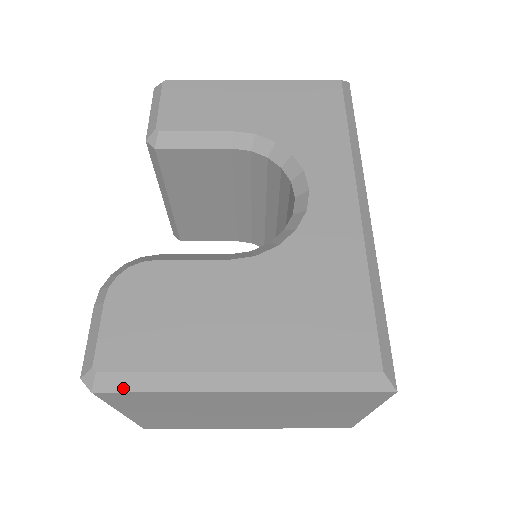
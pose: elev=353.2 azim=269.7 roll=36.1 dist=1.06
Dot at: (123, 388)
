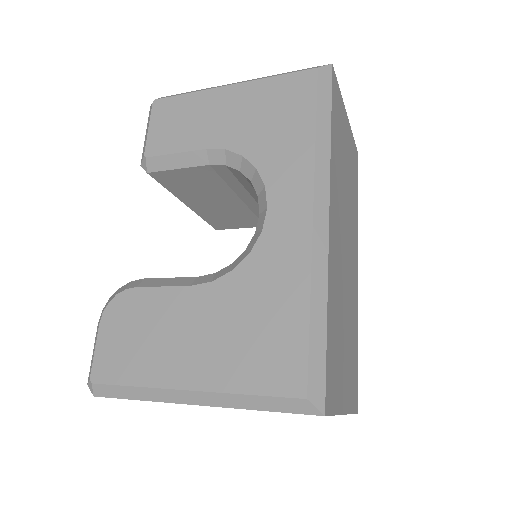
Dot at: (112, 395)
